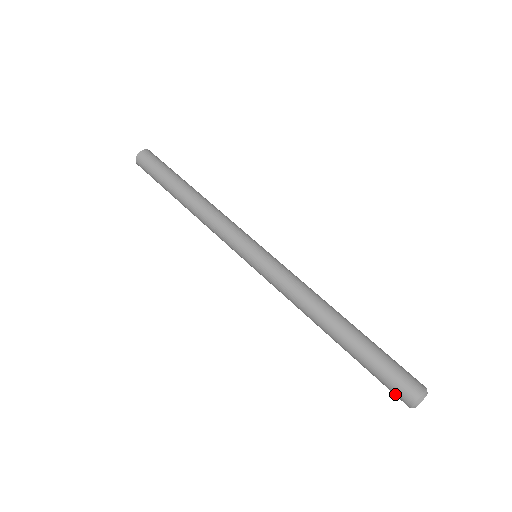
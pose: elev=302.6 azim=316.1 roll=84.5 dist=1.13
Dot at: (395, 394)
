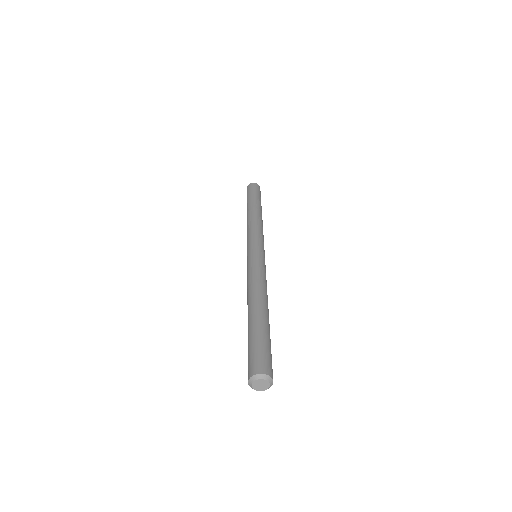
Dot at: (248, 368)
